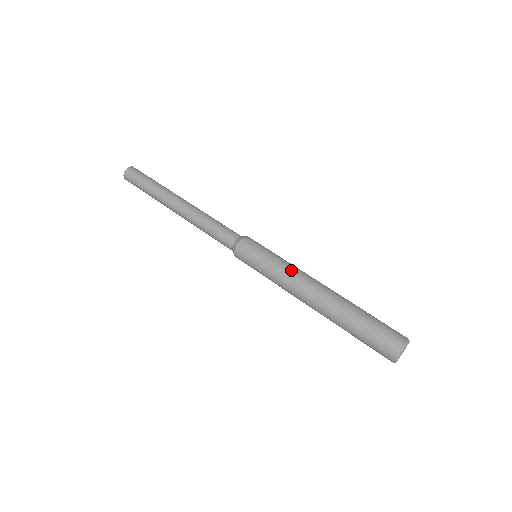
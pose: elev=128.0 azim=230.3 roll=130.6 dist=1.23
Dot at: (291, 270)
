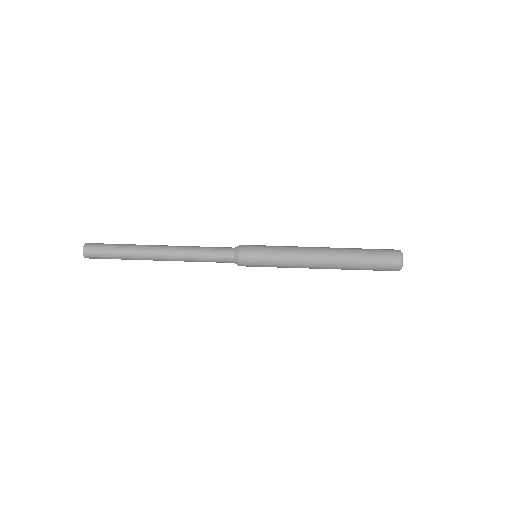
Dot at: (294, 255)
